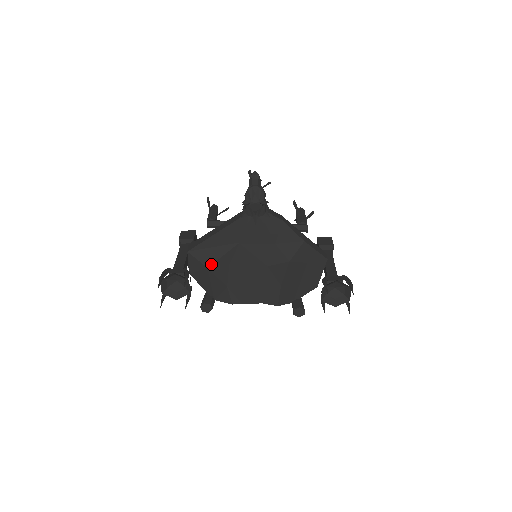
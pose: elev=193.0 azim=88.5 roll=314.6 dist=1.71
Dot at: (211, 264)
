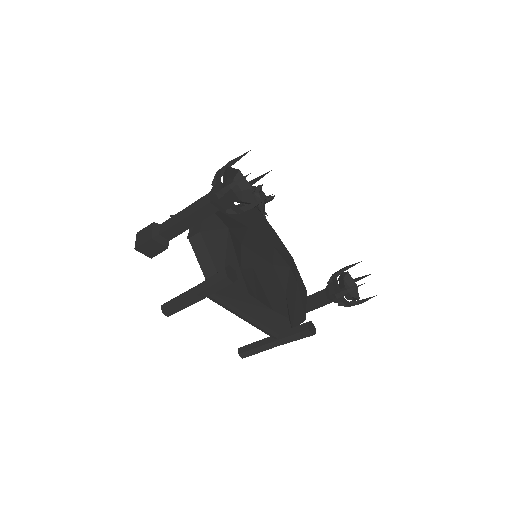
Dot at: (230, 227)
